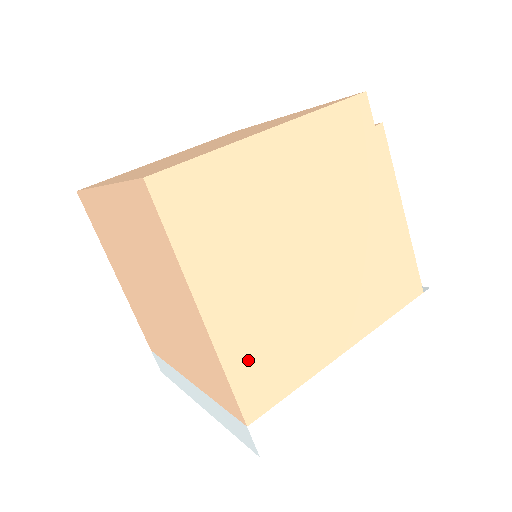
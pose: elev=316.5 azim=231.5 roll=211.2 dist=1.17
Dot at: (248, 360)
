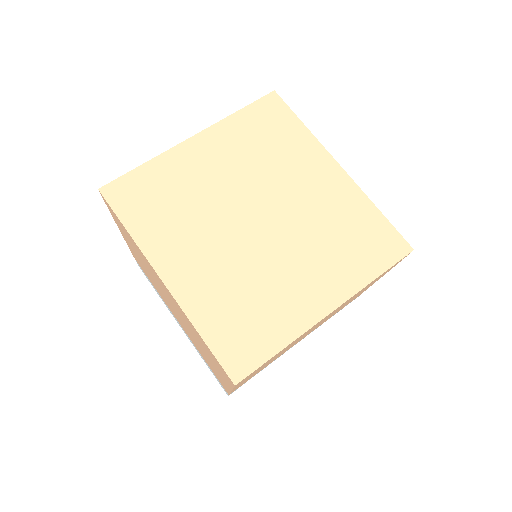
Dot at: (244, 382)
